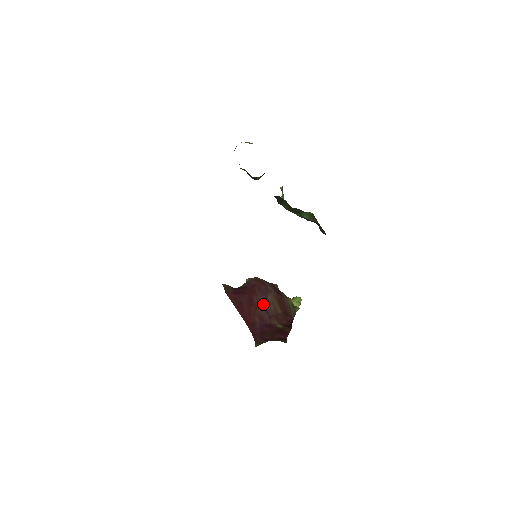
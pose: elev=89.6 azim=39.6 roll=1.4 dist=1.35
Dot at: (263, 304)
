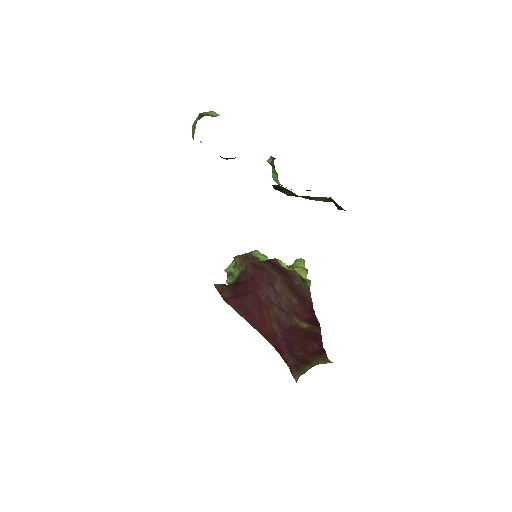
Dot at: (273, 300)
